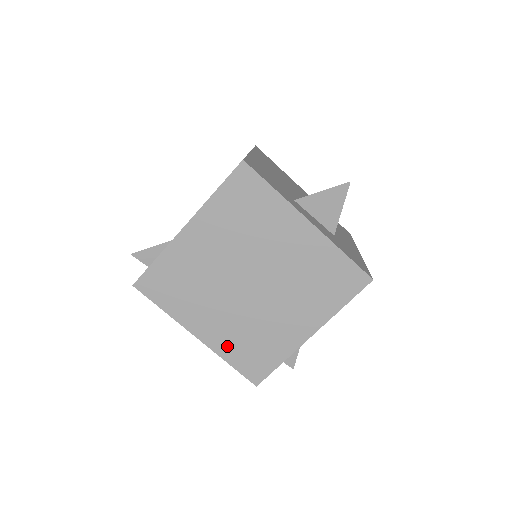
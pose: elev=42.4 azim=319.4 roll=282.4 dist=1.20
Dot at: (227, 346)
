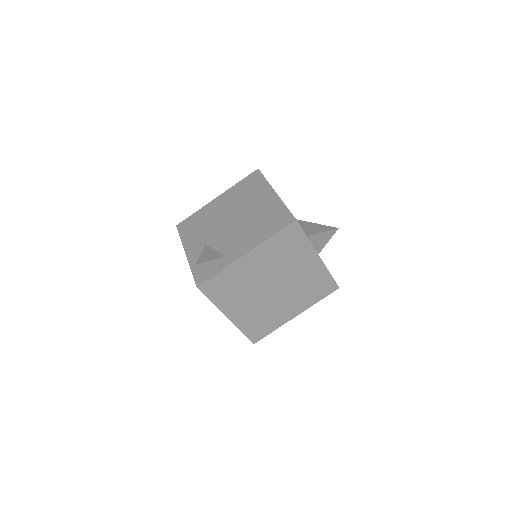
Dot at: (245, 323)
